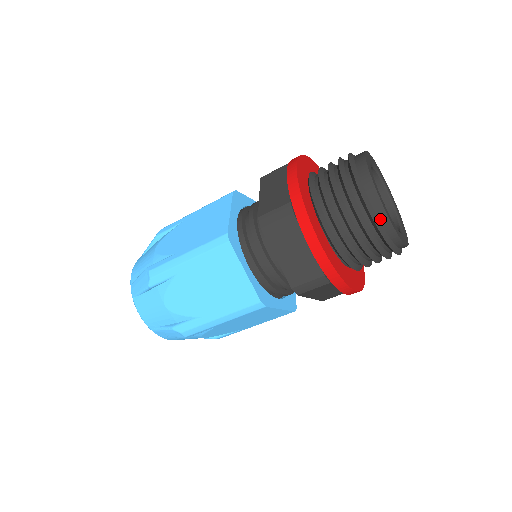
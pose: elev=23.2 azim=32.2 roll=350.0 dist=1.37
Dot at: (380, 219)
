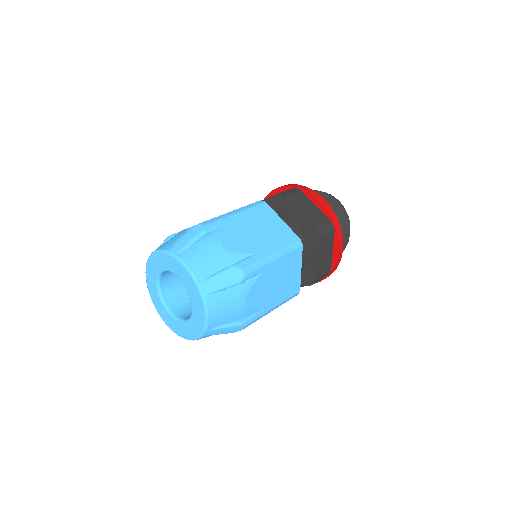
Dot at: (339, 205)
